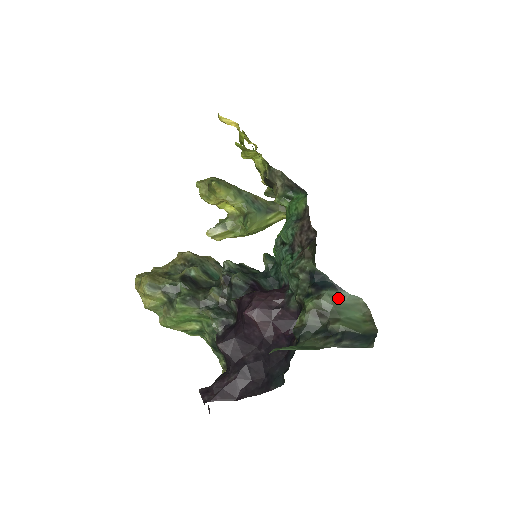
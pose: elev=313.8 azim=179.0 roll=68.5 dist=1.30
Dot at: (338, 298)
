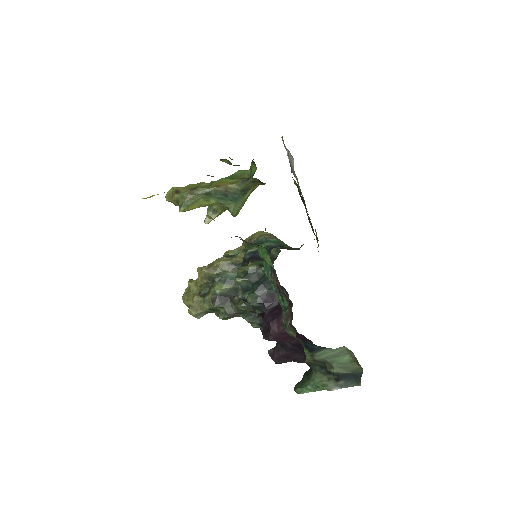
Dot at: (327, 353)
